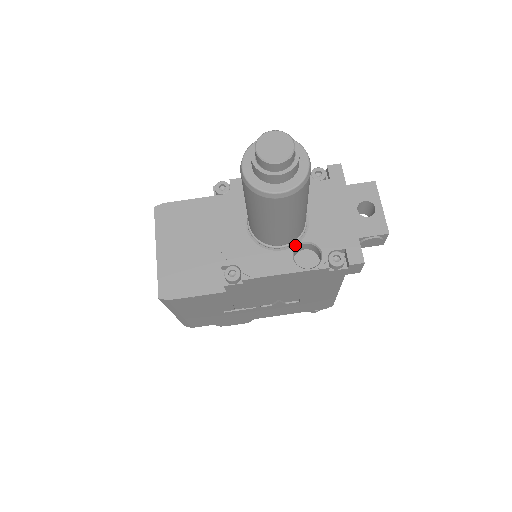
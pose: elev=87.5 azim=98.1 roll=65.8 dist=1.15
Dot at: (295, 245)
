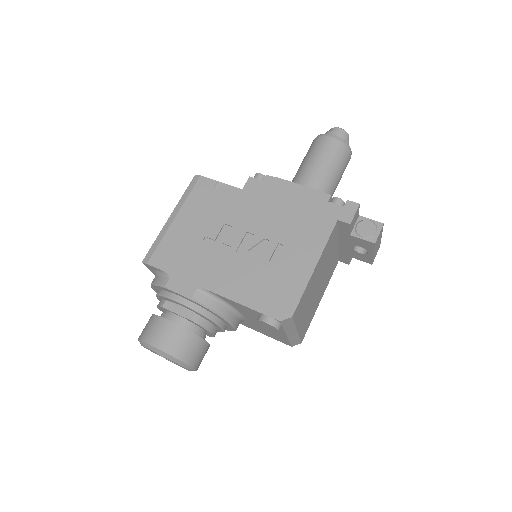
Dot at: occluded
